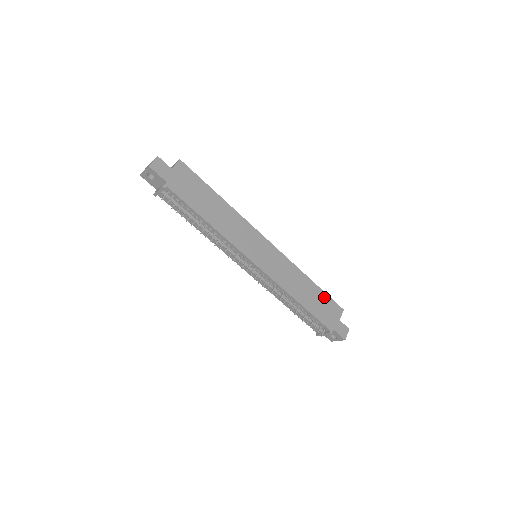
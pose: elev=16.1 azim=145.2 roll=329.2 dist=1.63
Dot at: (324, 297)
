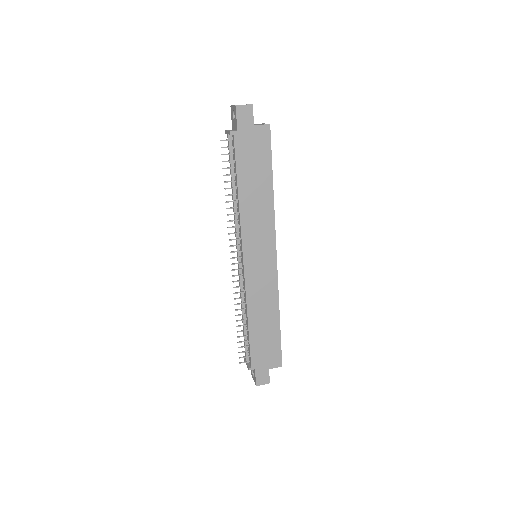
Dot at: (276, 341)
